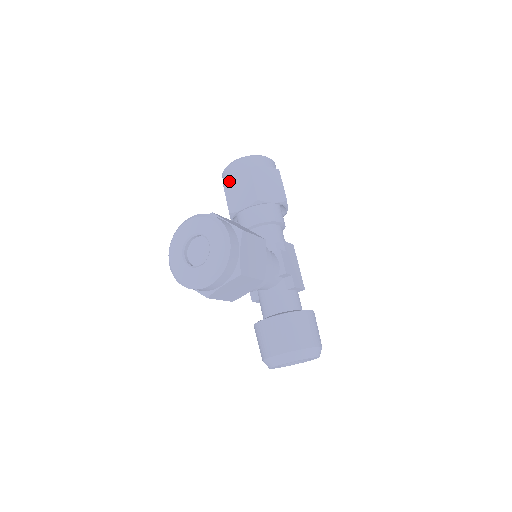
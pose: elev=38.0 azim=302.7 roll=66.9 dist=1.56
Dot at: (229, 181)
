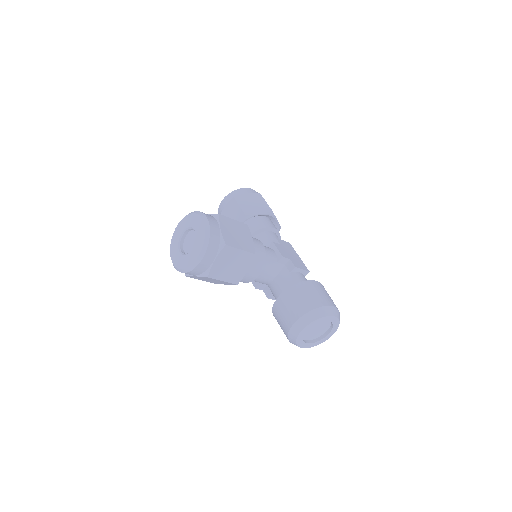
Dot at: occluded
